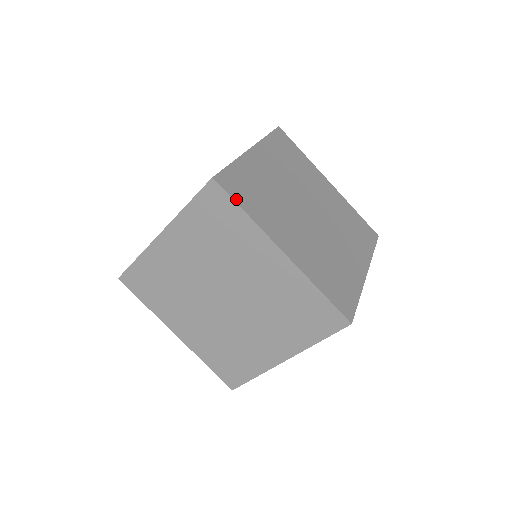
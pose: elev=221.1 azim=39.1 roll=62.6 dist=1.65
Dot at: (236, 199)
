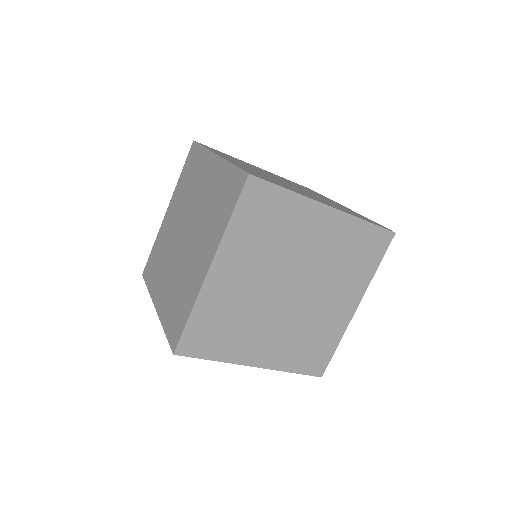
Dot at: (274, 183)
